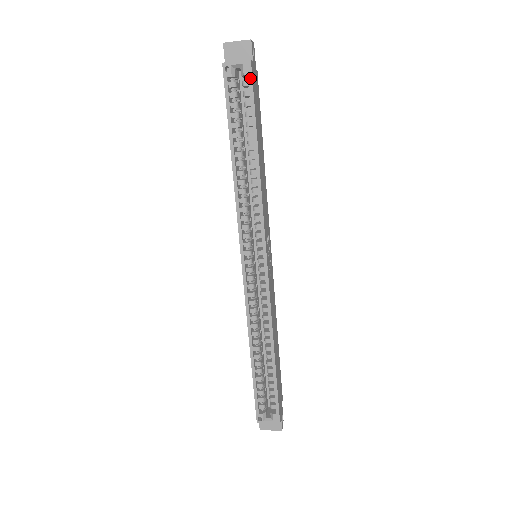
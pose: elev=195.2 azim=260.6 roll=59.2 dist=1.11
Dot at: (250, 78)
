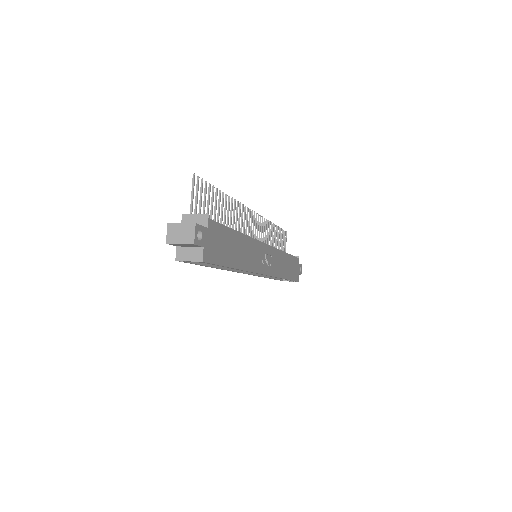
Dot at: (208, 263)
